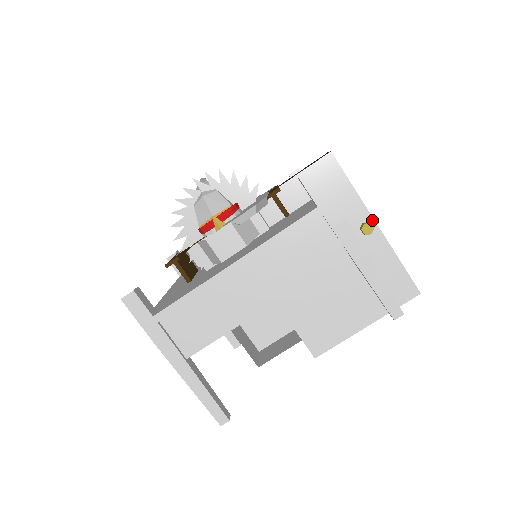
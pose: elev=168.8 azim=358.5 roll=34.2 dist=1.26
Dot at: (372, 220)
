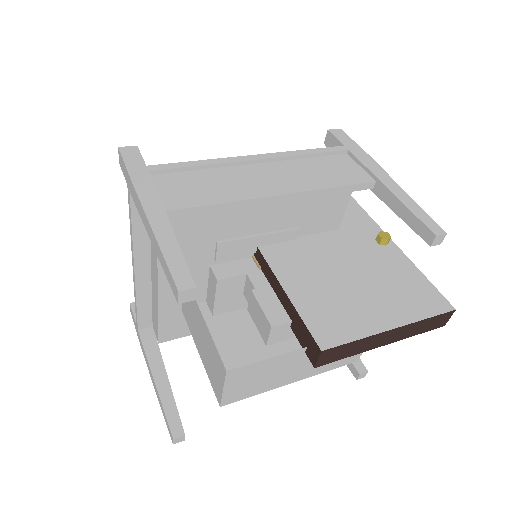
Dot at: occluded
